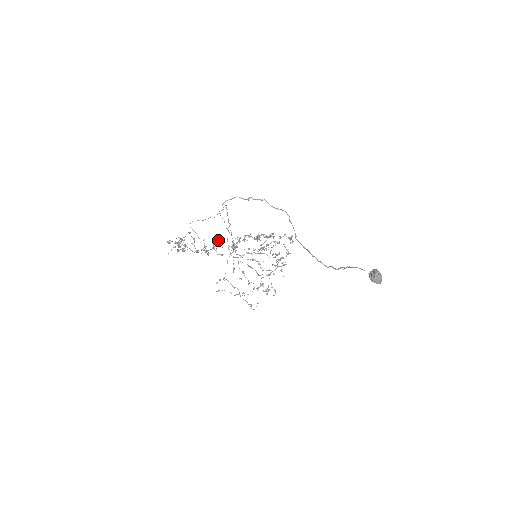
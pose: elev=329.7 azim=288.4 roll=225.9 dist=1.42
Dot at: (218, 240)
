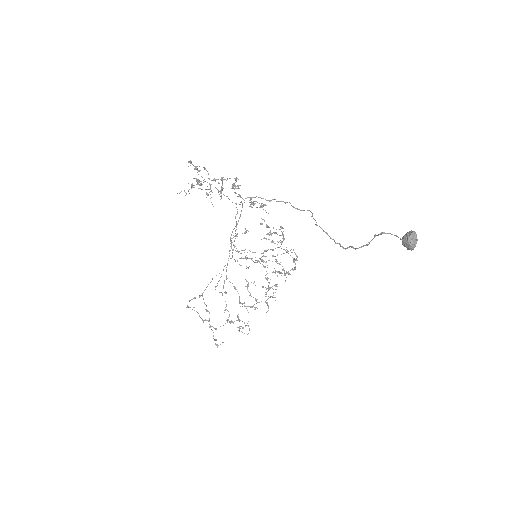
Dot at: (238, 187)
